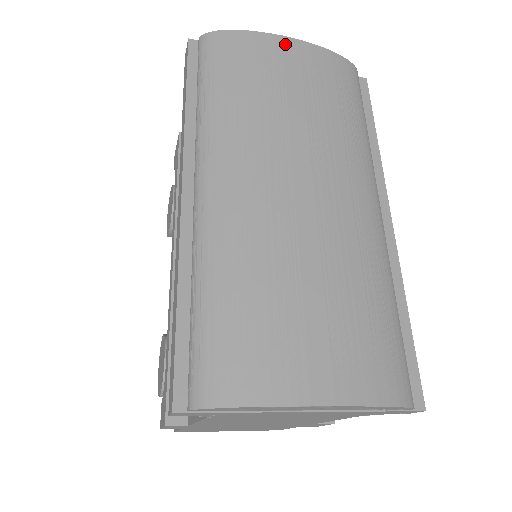
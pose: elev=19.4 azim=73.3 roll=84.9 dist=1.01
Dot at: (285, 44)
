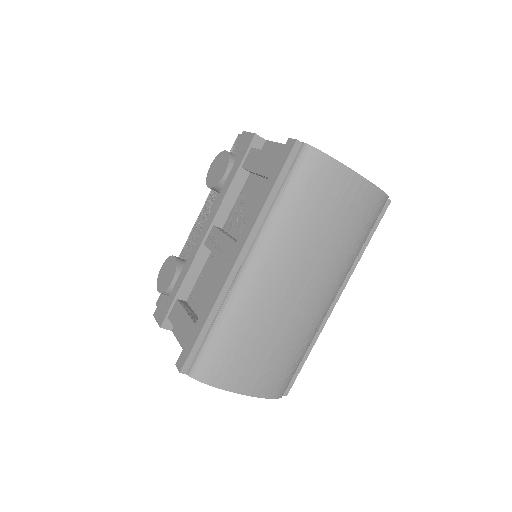
Dot at: (353, 180)
